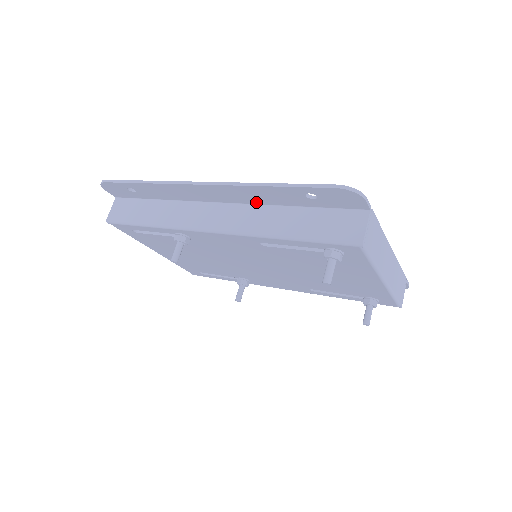
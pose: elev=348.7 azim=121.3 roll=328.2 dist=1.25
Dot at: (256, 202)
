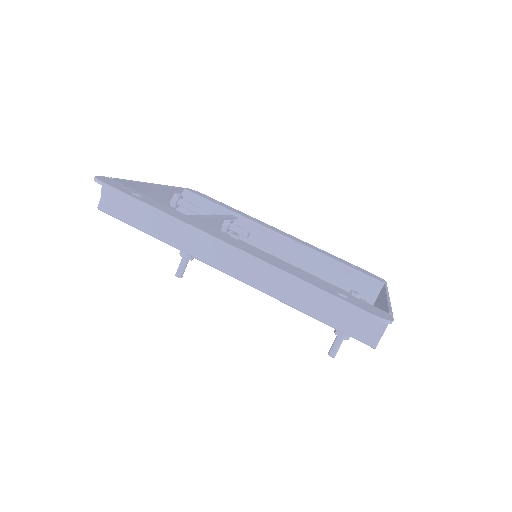
Dot at: occluded
